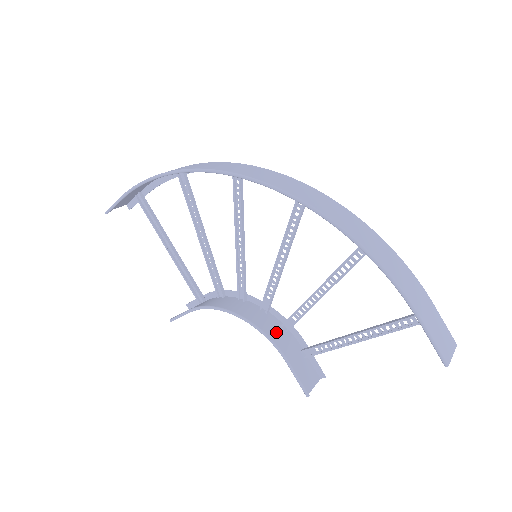
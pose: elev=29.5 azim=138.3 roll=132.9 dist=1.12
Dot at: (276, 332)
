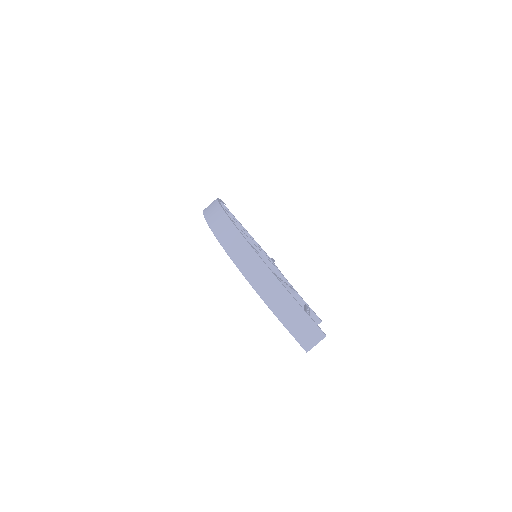
Dot at: occluded
